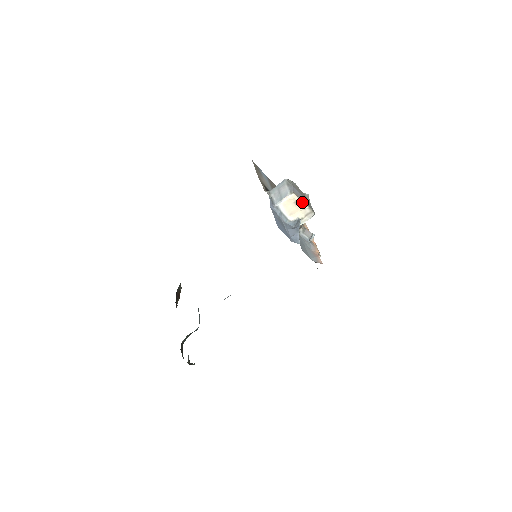
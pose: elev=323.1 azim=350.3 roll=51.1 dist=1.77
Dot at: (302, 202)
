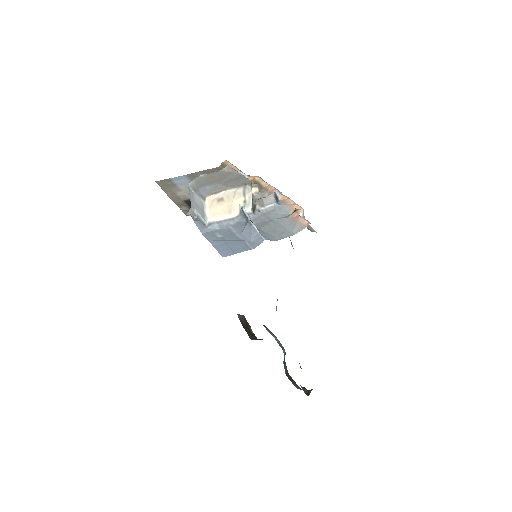
Dot at: (224, 193)
